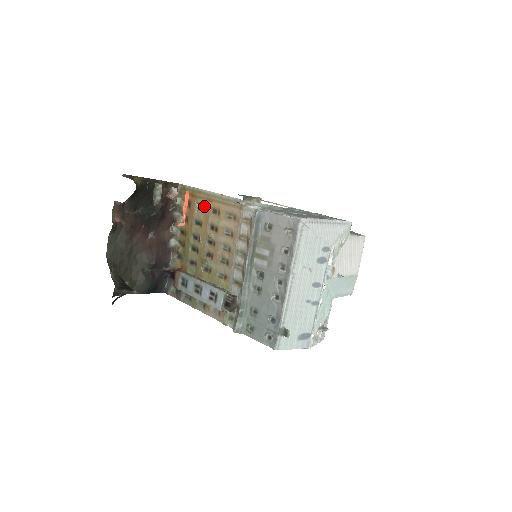
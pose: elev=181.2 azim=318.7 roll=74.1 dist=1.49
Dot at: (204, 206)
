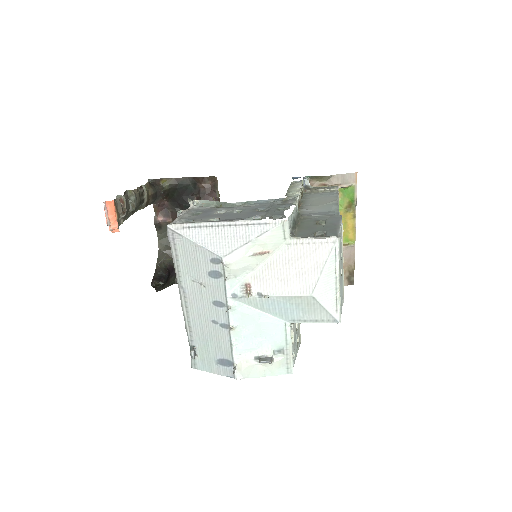
Dot at: occluded
